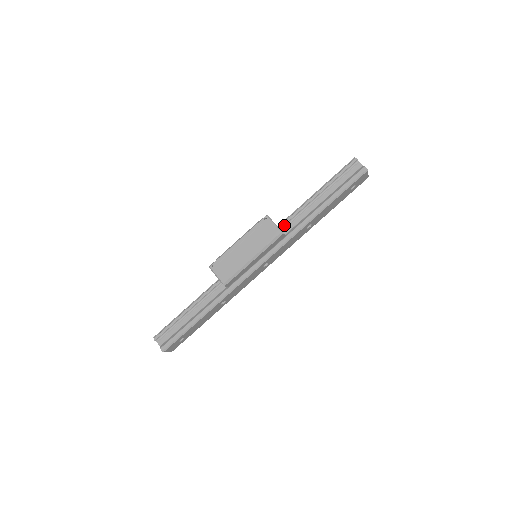
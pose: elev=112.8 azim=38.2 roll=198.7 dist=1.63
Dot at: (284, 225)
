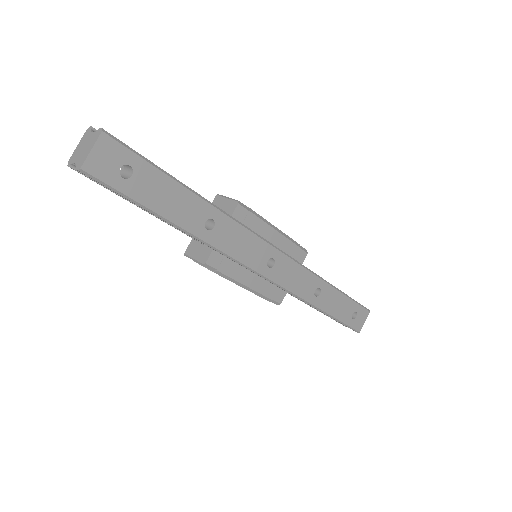
Dot at: occluded
